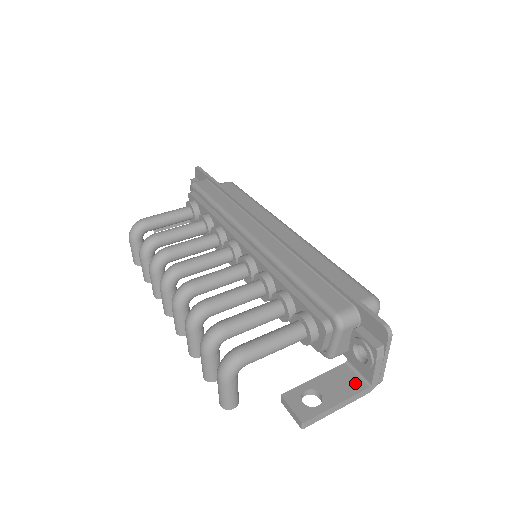
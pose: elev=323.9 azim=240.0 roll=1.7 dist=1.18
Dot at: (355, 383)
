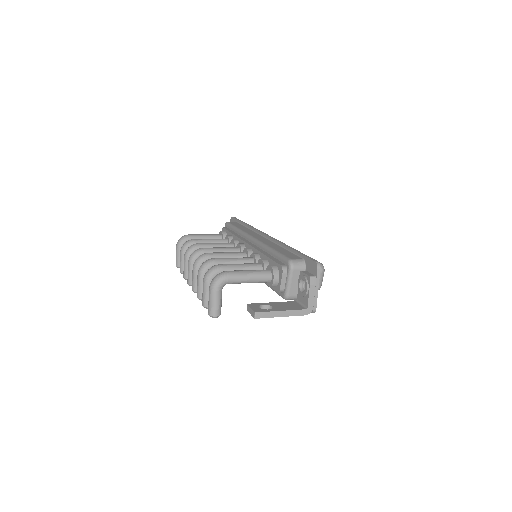
Dot at: (297, 307)
